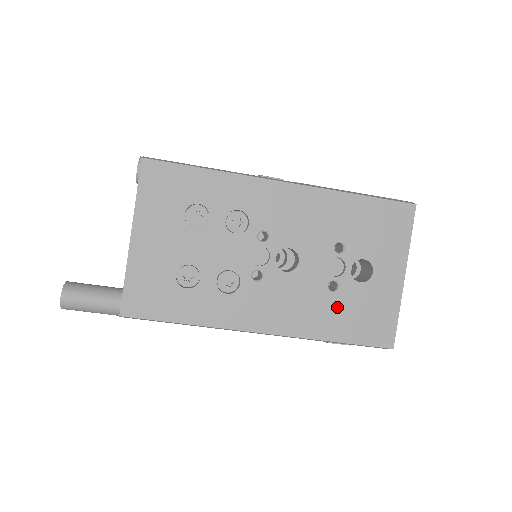
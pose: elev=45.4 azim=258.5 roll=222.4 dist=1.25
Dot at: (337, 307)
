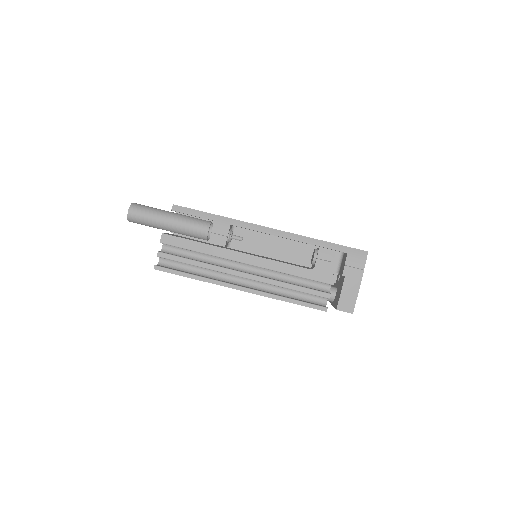
Dot at: occluded
